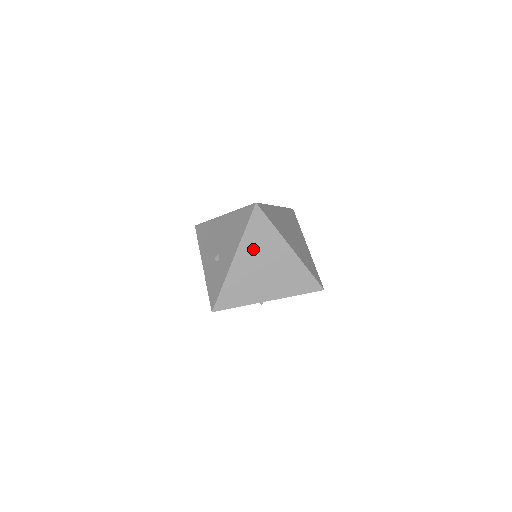
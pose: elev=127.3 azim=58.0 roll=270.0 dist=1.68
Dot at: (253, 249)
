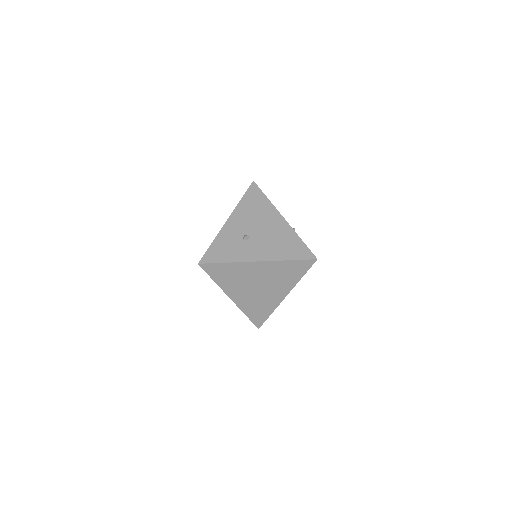
Dot at: (274, 272)
